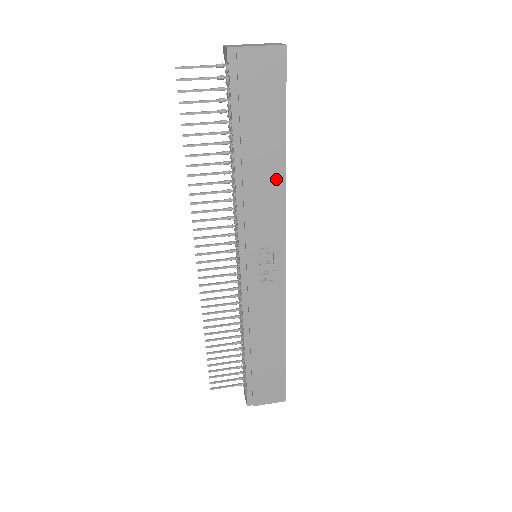
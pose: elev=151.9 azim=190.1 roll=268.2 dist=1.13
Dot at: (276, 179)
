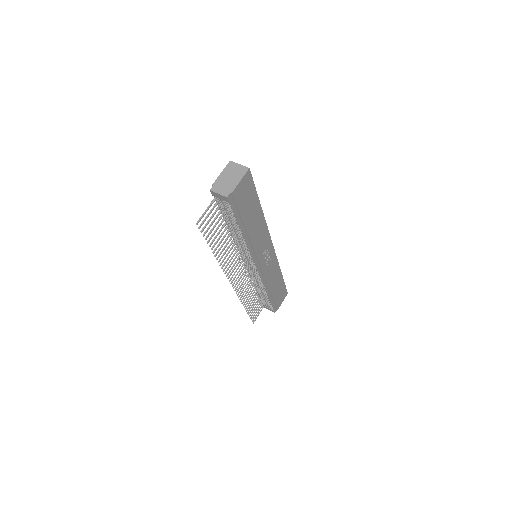
Dot at: (261, 222)
